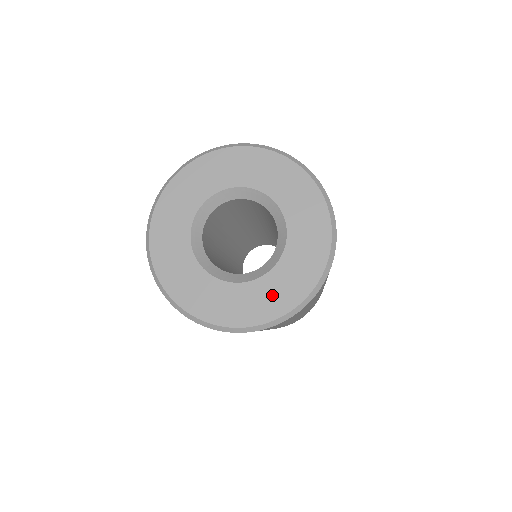
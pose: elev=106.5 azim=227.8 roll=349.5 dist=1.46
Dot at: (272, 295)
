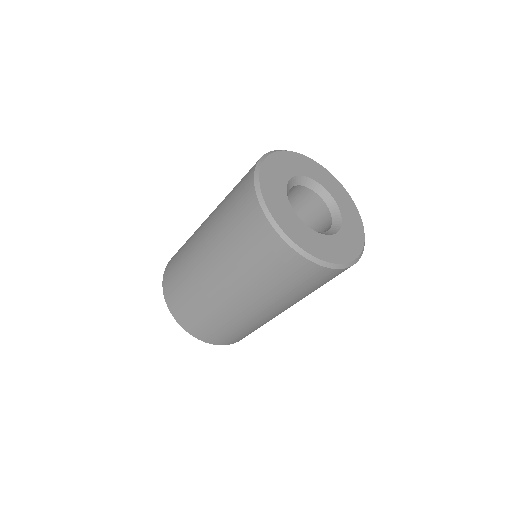
Dot at: (318, 244)
